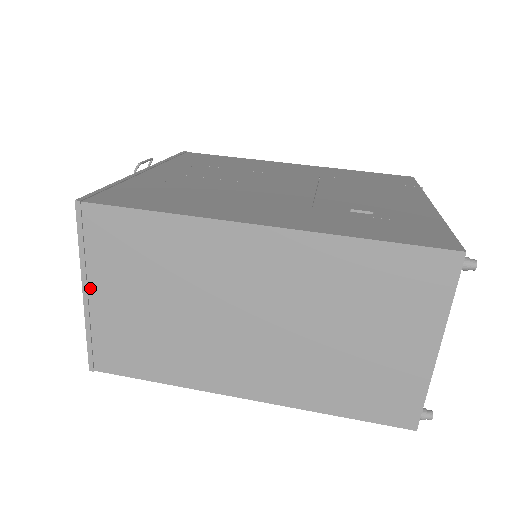
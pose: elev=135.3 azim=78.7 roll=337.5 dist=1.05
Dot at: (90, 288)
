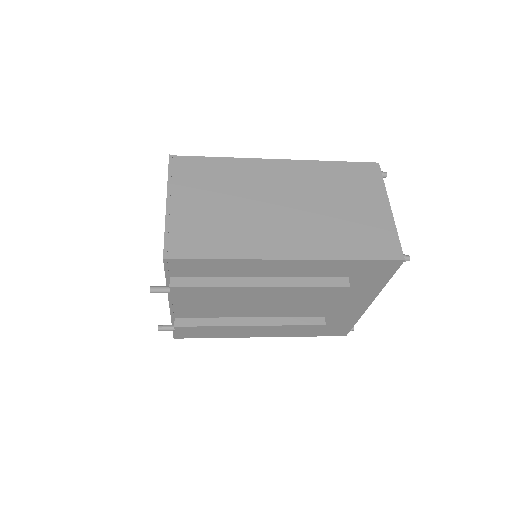
Dot at: (172, 200)
